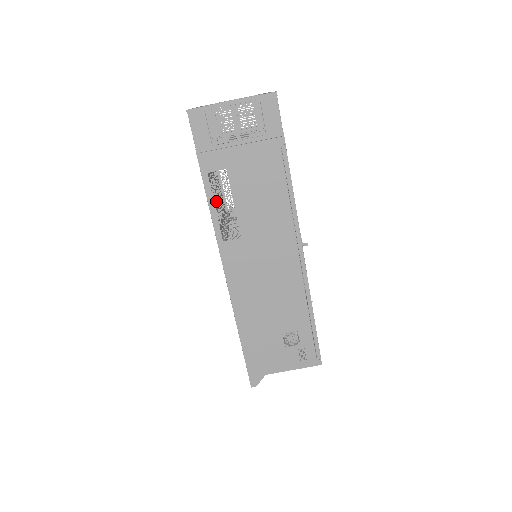
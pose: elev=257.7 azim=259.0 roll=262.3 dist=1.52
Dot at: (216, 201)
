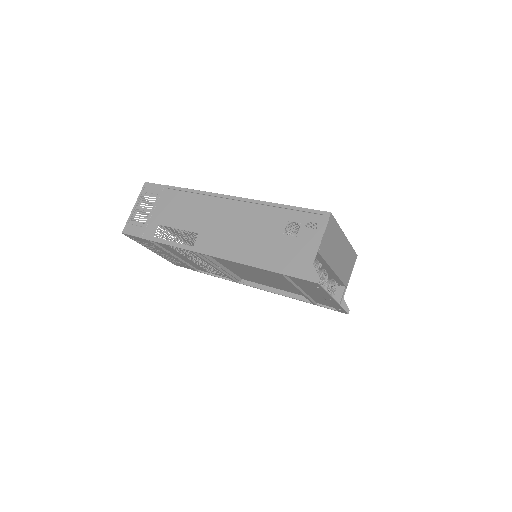
Dot at: (194, 258)
